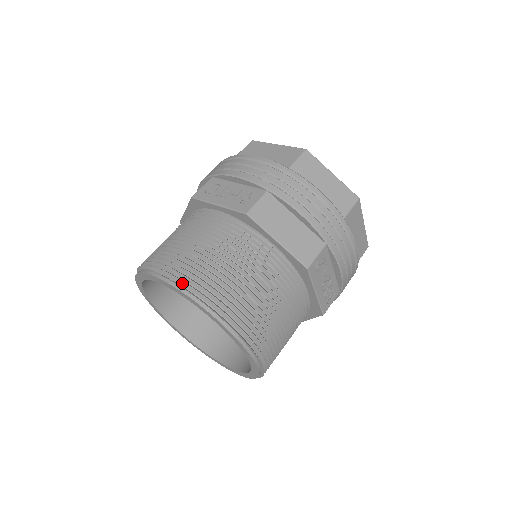
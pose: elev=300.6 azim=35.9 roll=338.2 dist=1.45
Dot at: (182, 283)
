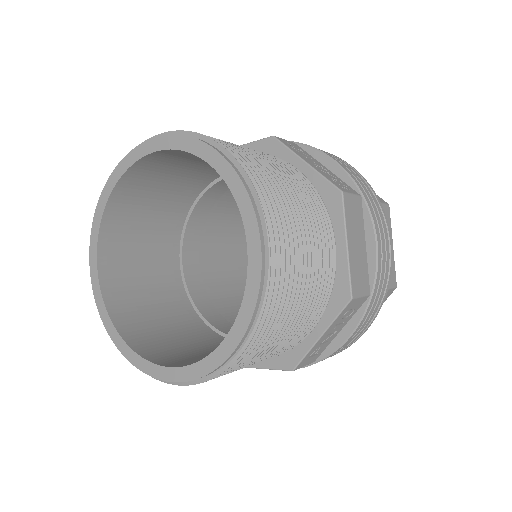
Dot at: occluded
